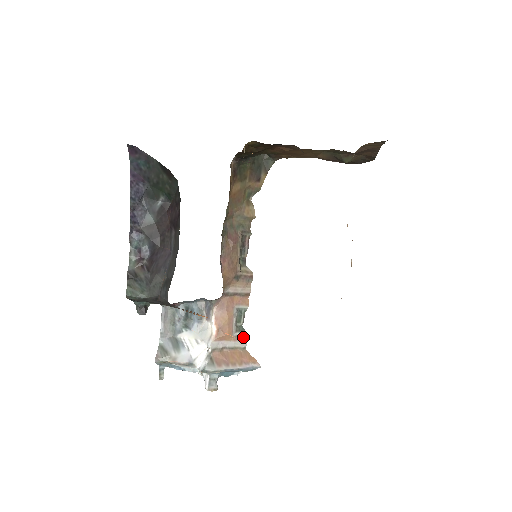
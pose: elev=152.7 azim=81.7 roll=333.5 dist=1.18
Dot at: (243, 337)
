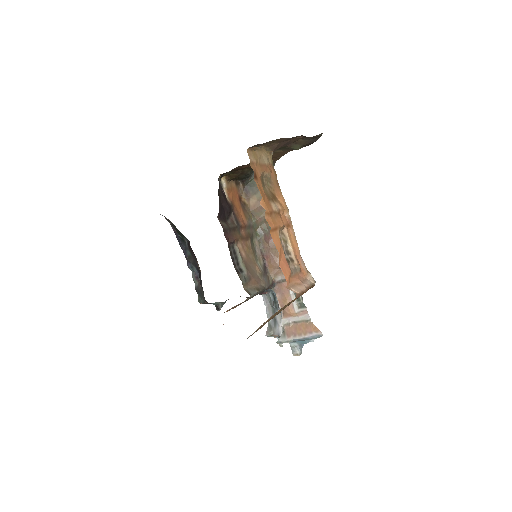
Dot at: (306, 312)
